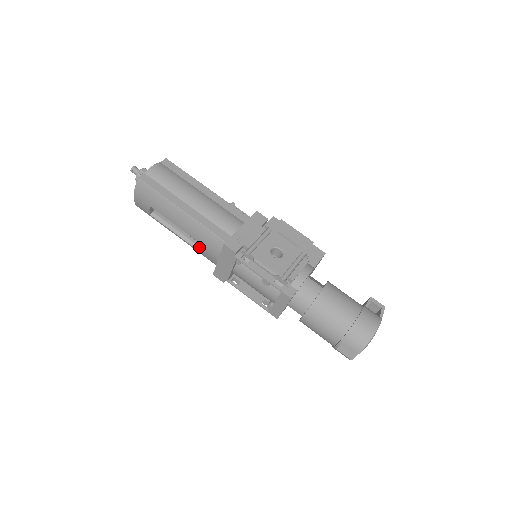
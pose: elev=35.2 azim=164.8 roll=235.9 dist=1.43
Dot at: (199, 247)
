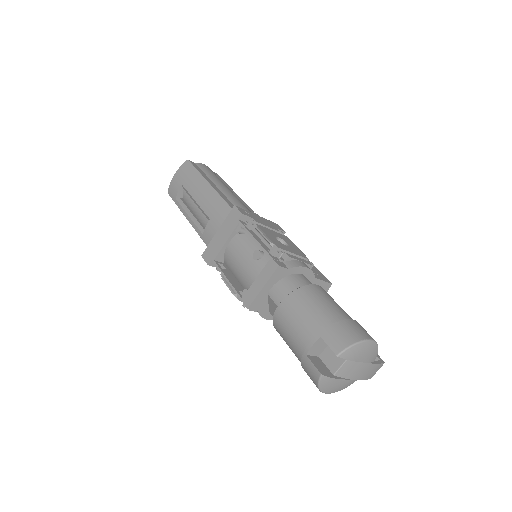
Dot at: occluded
